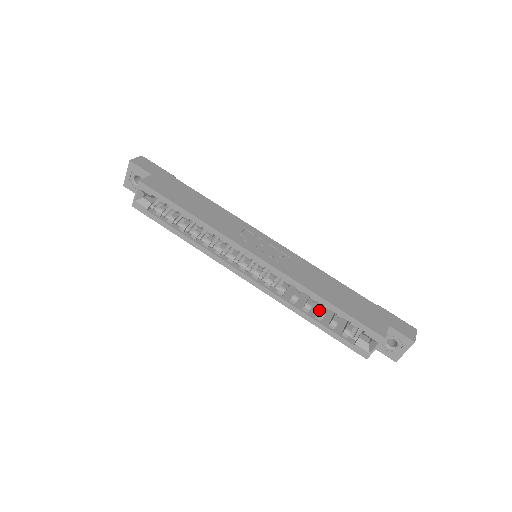
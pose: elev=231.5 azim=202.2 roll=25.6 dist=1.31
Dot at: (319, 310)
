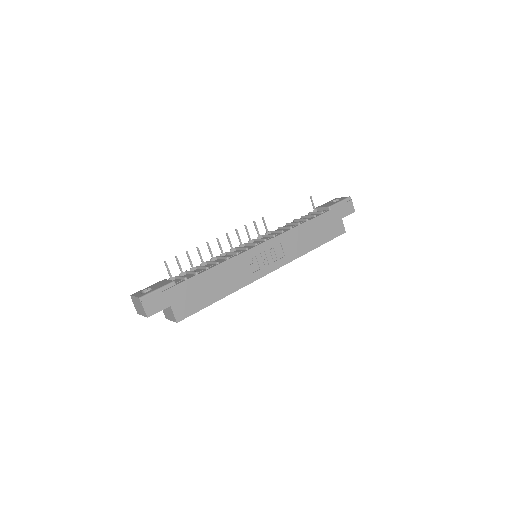
Dot at: occluded
